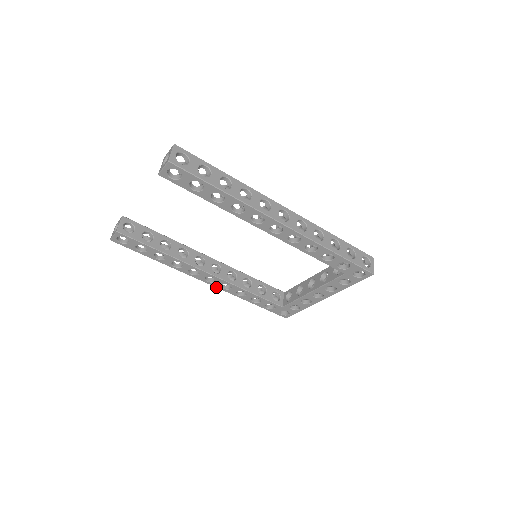
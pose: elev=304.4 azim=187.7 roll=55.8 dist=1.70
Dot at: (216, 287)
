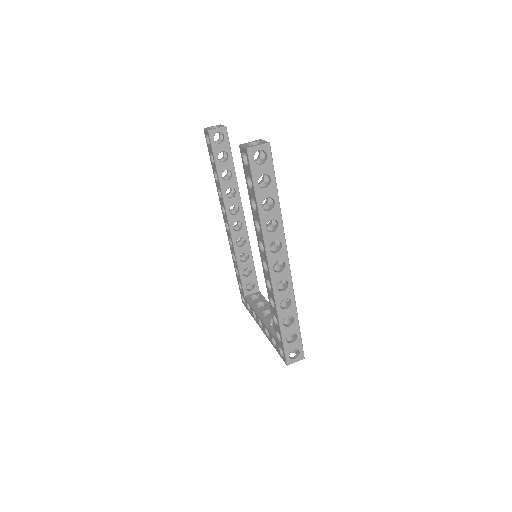
Dot at: (227, 234)
